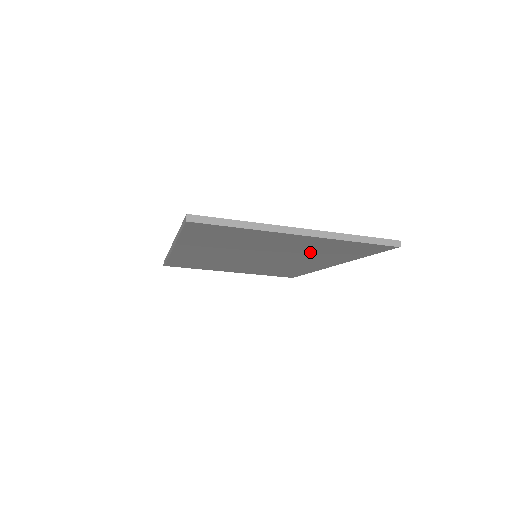
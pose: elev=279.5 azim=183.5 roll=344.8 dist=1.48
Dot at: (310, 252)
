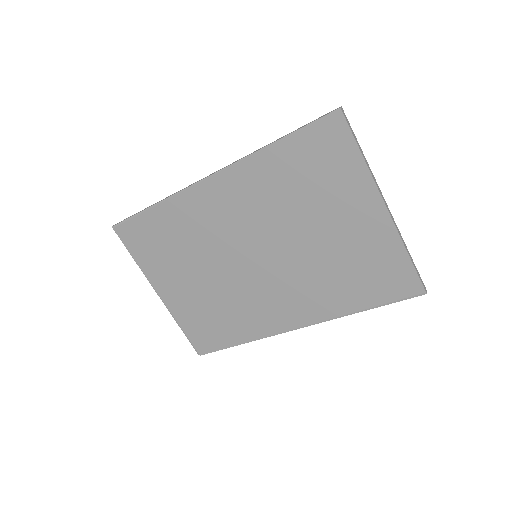
Dot at: (333, 266)
